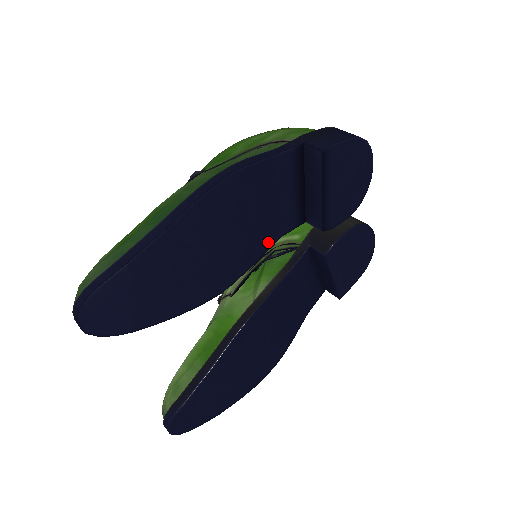
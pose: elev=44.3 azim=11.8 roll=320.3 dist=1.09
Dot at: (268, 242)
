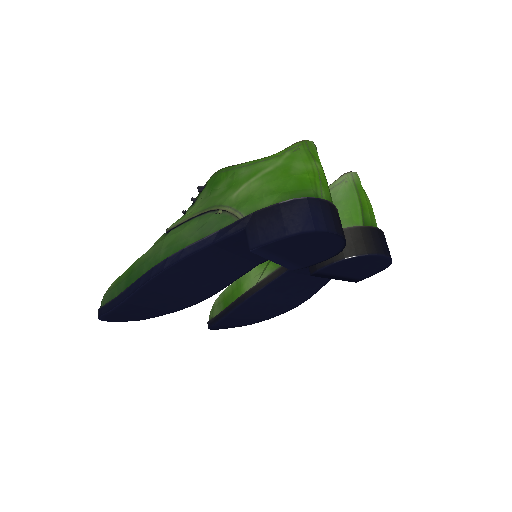
Dot at: (242, 271)
